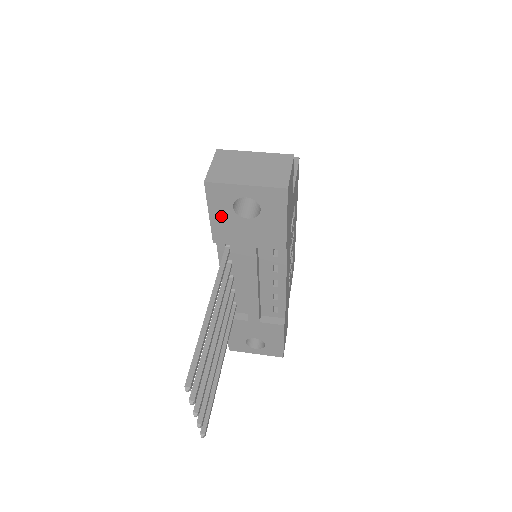
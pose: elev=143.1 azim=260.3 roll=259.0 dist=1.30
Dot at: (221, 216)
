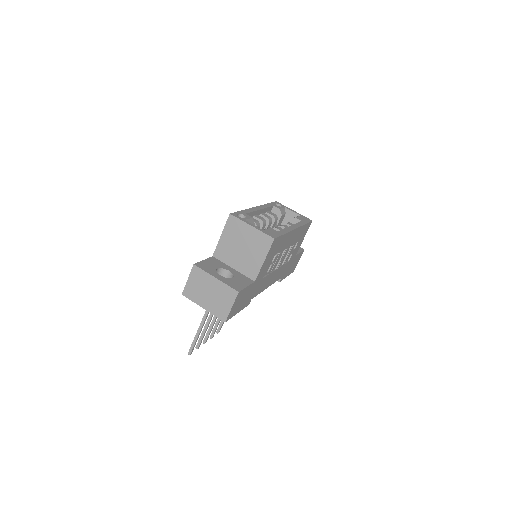
Dot at: occluded
